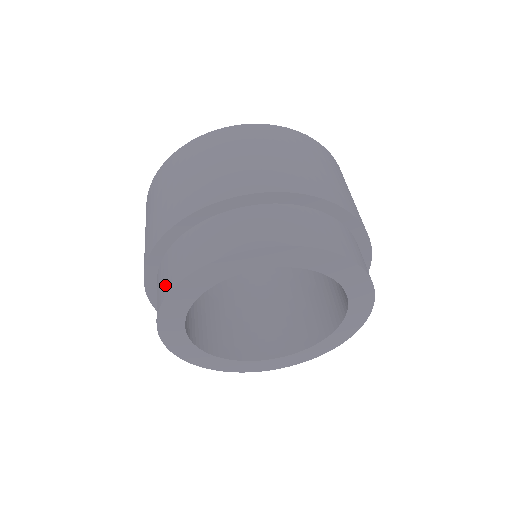
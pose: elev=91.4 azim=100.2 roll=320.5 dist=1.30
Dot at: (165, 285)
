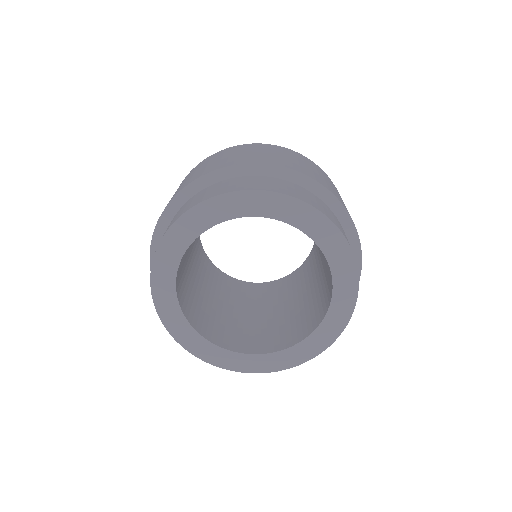
Dot at: occluded
